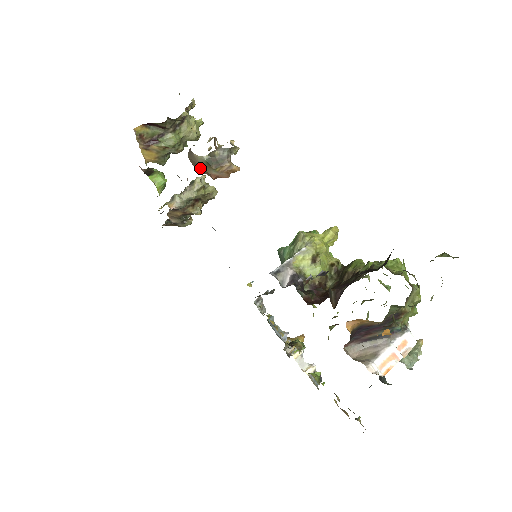
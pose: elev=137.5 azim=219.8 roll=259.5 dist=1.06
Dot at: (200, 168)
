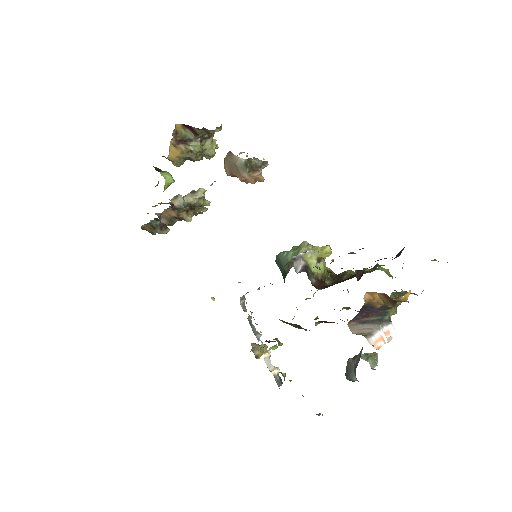
Dot at: (234, 169)
